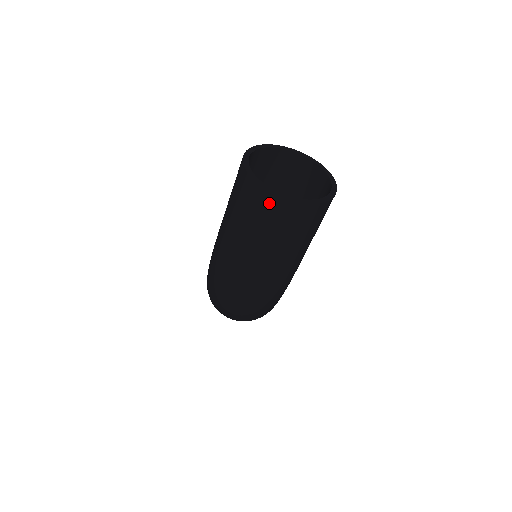
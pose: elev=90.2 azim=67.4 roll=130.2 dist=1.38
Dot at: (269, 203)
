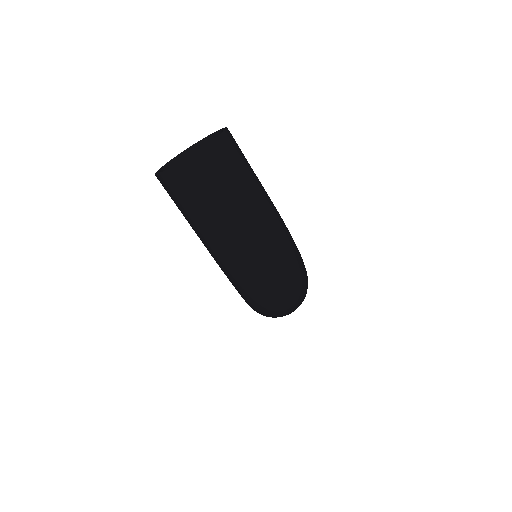
Dot at: (196, 167)
